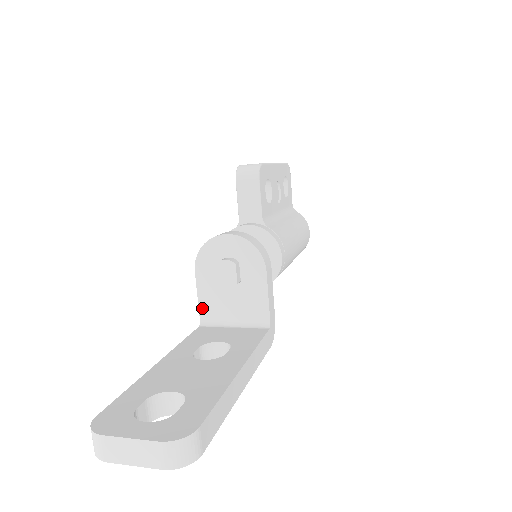
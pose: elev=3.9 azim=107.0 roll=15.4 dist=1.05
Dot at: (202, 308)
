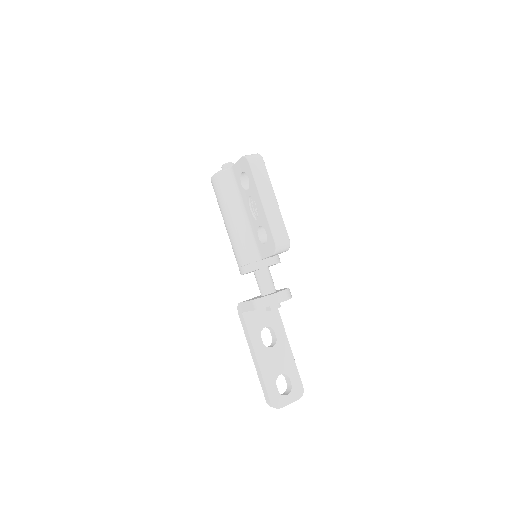
Dot at: (247, 311)
